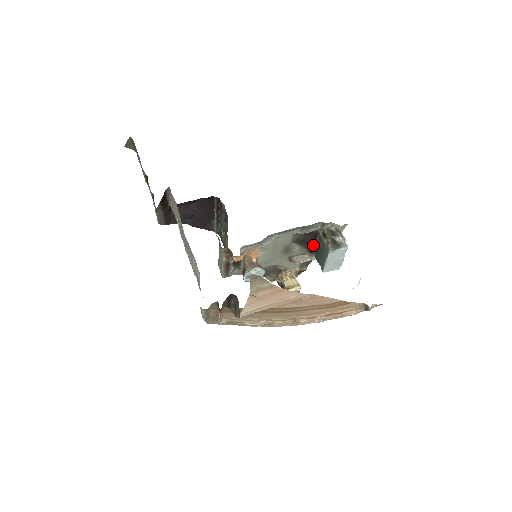
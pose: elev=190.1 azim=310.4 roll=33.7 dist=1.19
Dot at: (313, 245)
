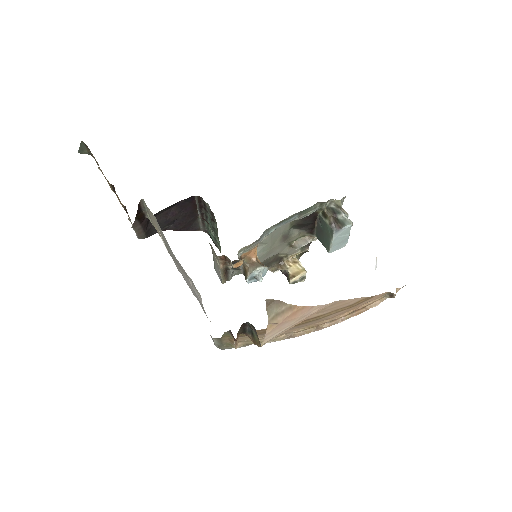
Dot at: (313, 226)
